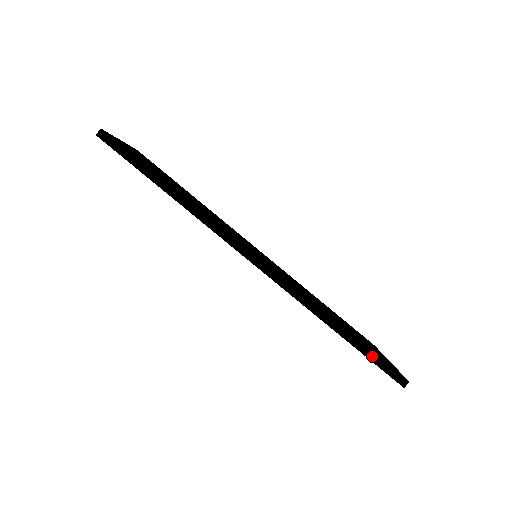
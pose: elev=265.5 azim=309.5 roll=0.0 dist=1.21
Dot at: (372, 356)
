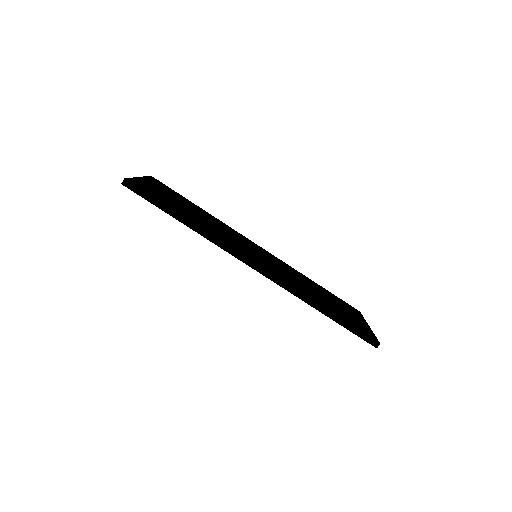
Dot at: (350, 328)
